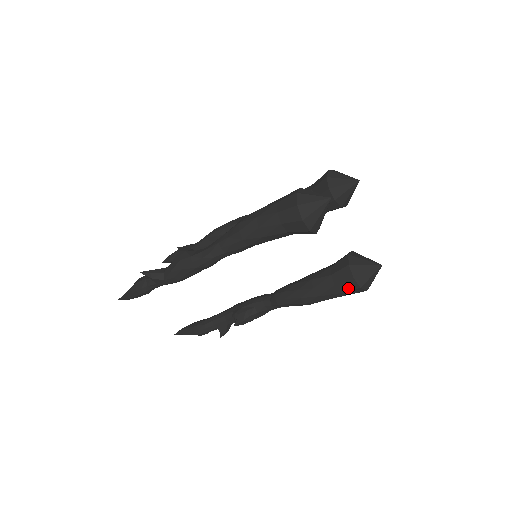
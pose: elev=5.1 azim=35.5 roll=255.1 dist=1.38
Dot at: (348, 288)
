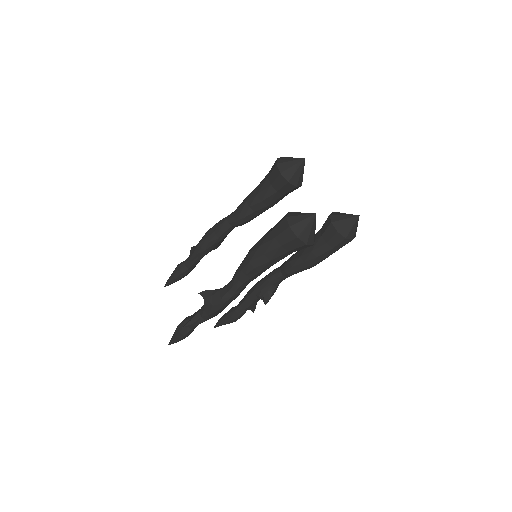
Dot at: (343, 245)
